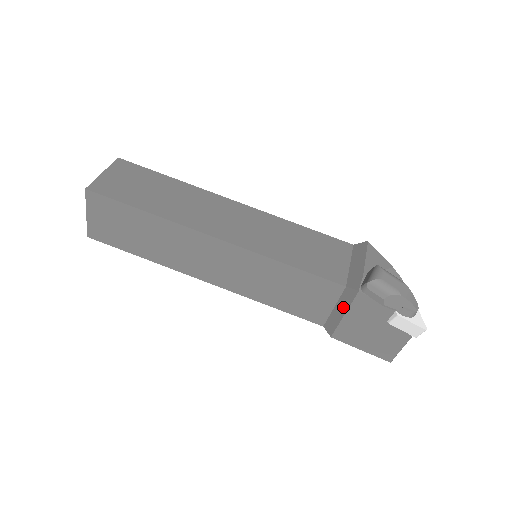
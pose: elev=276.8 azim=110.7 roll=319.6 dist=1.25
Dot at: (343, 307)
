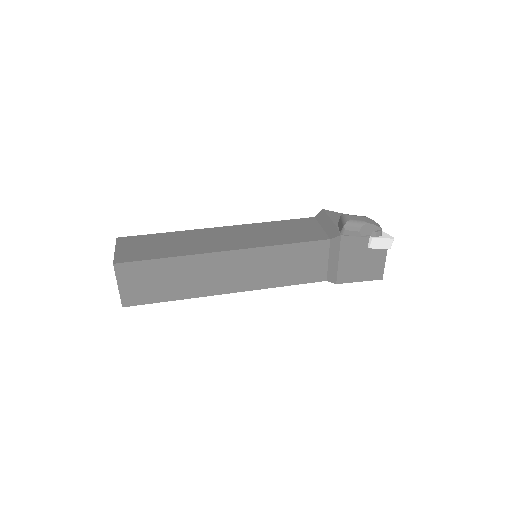
Dot at: (335, 255)
